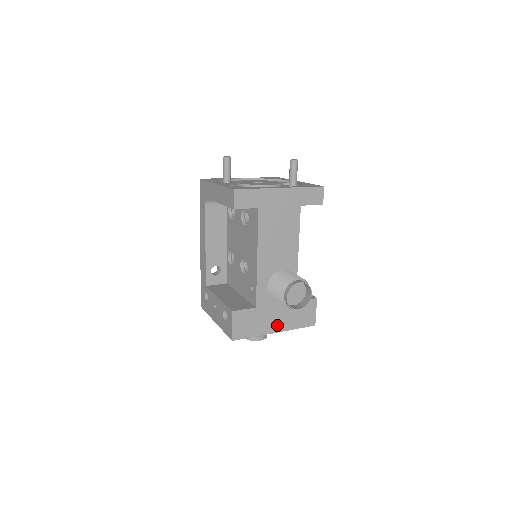
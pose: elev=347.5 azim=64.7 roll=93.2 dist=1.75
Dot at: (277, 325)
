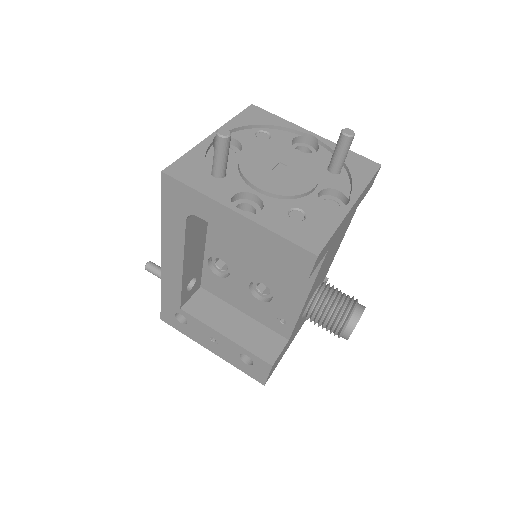
Dot at: (297, 332)
